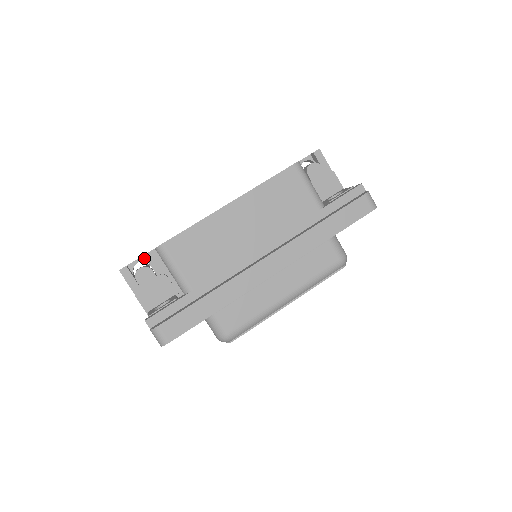
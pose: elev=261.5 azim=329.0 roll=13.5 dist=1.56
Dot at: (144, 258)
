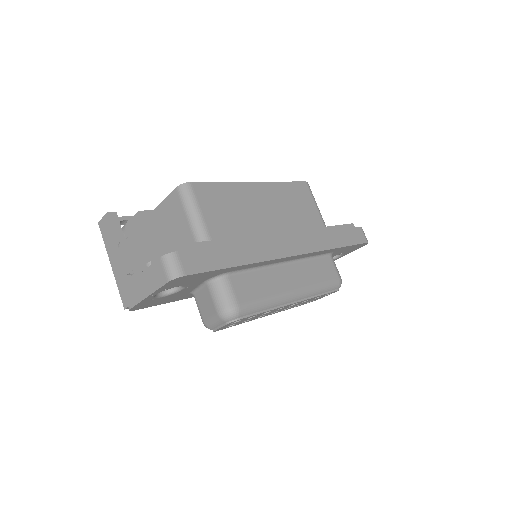
Dot at: occluded
